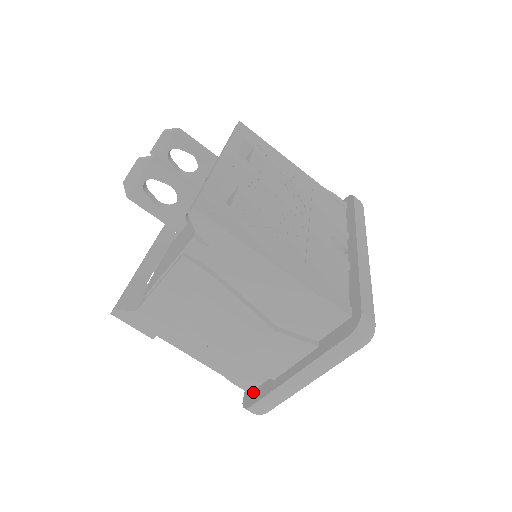
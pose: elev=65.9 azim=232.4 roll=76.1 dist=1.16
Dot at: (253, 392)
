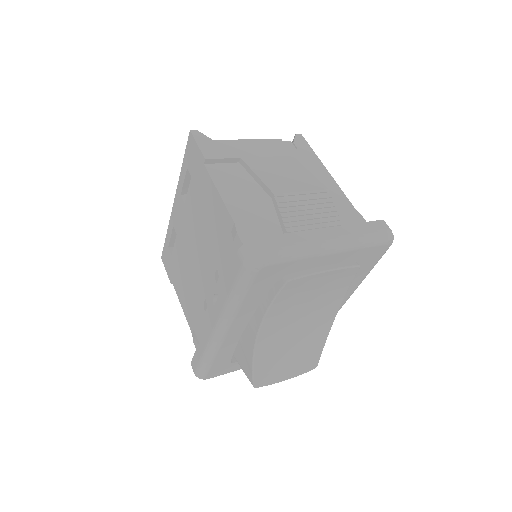
Dot at: occluded
